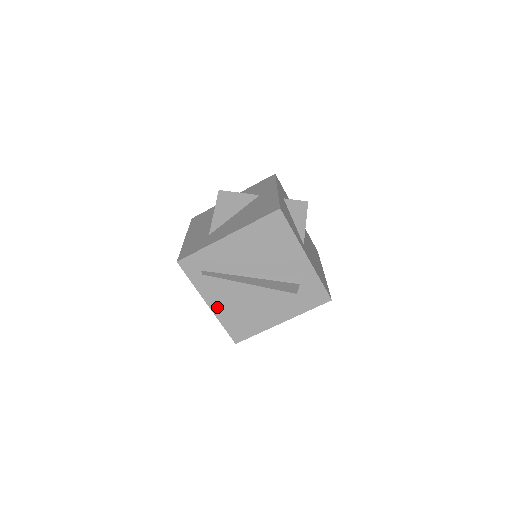
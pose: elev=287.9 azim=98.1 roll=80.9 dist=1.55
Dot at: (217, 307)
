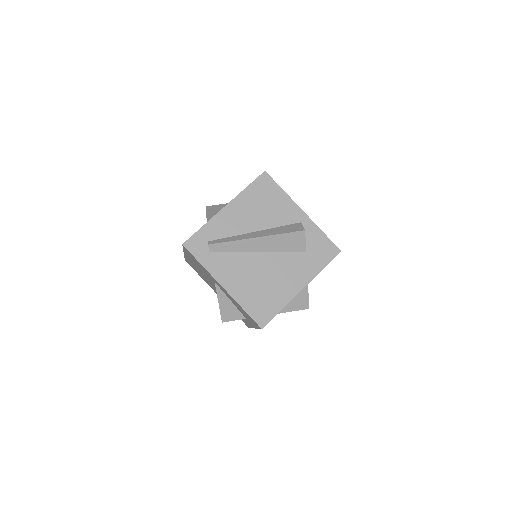
Dot at: (232, 287)
